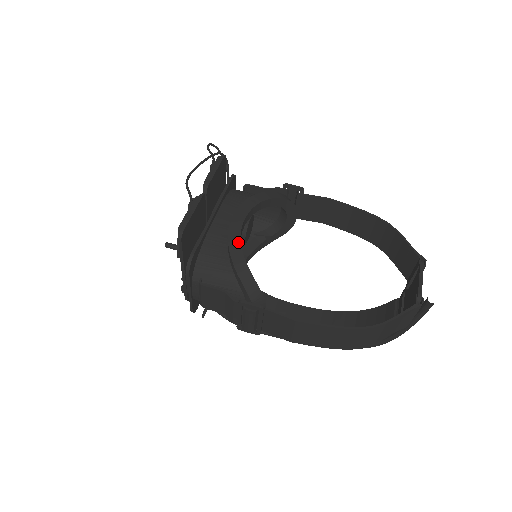
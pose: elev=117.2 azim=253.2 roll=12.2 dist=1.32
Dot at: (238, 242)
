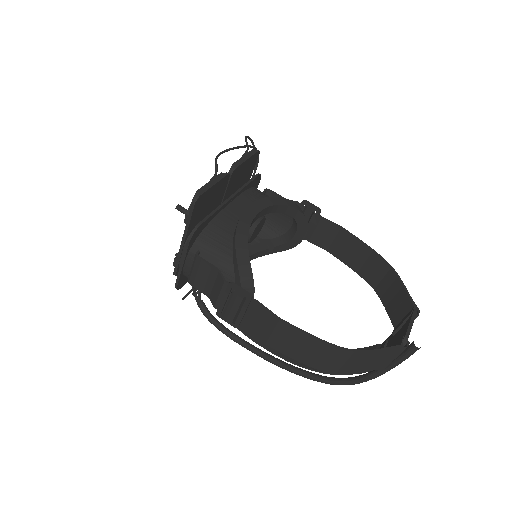
Dot at: (246, 229)
